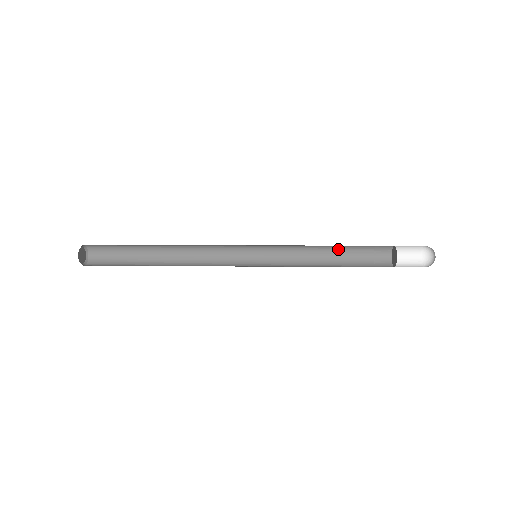
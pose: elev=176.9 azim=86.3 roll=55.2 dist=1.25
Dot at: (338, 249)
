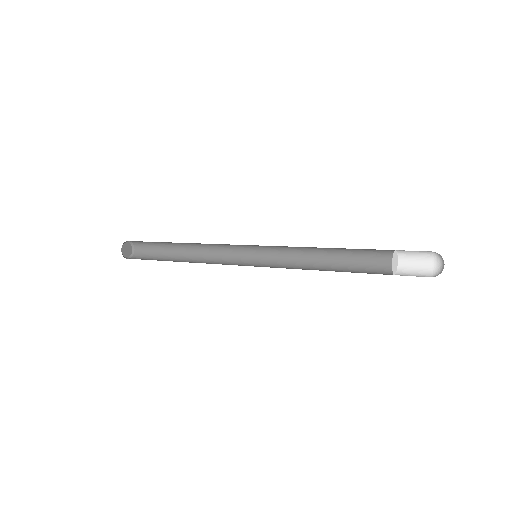
Dot at: (337, 249)
